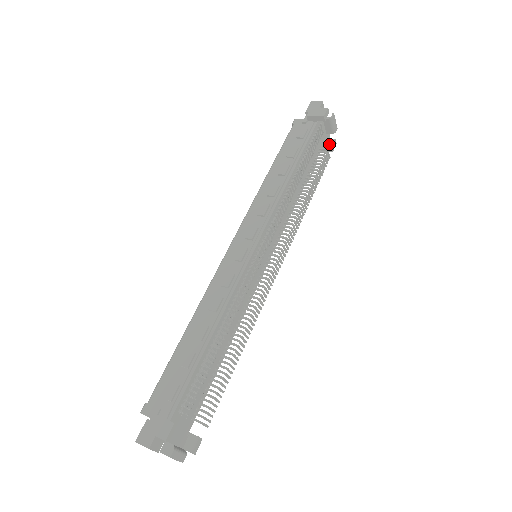
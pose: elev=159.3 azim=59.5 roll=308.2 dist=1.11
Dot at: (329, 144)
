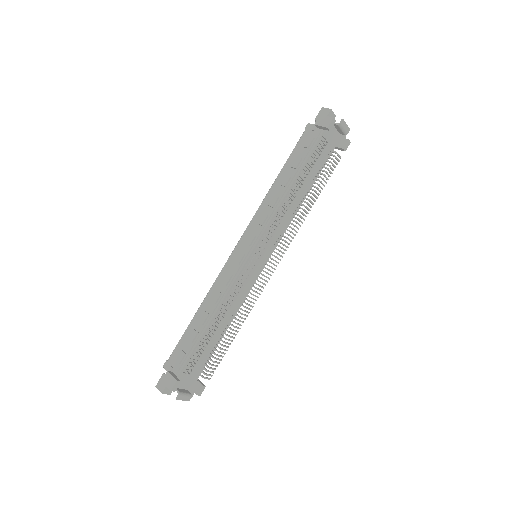
Dot at: (342, 144)
